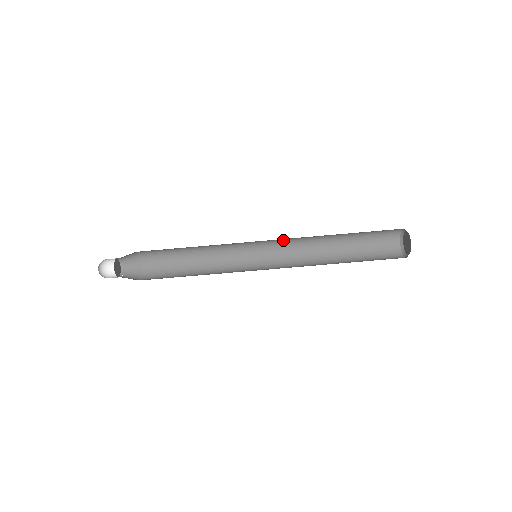
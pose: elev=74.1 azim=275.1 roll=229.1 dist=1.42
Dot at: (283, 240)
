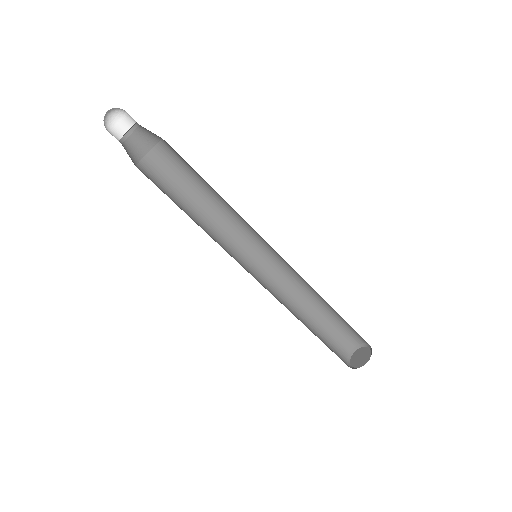
Dot at: occluded
